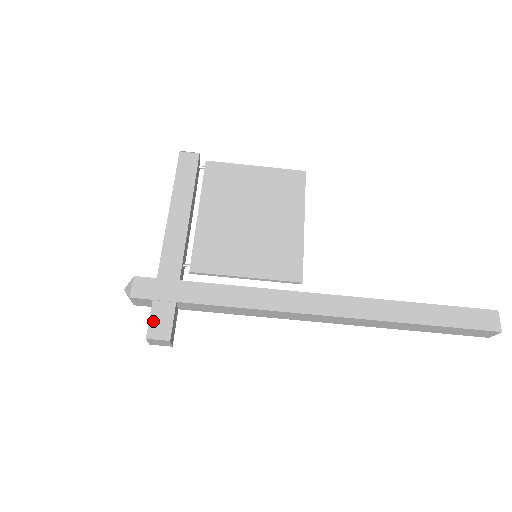
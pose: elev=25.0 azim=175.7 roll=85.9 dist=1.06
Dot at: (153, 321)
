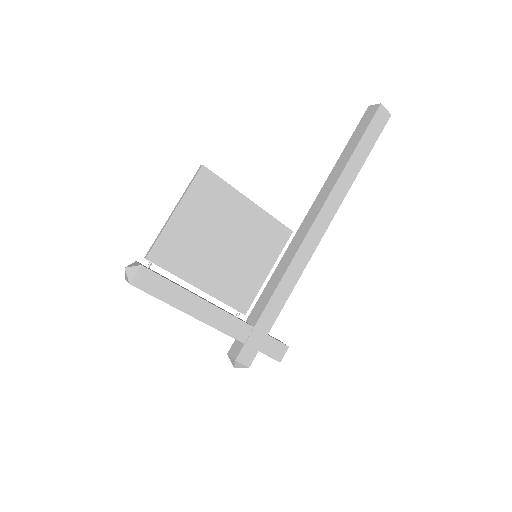
Dot at: (272, 355)
